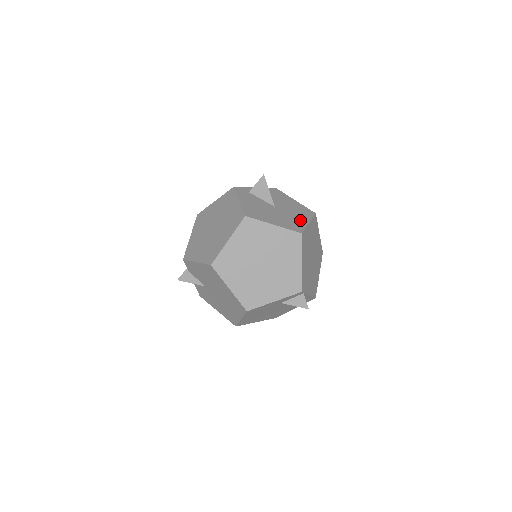
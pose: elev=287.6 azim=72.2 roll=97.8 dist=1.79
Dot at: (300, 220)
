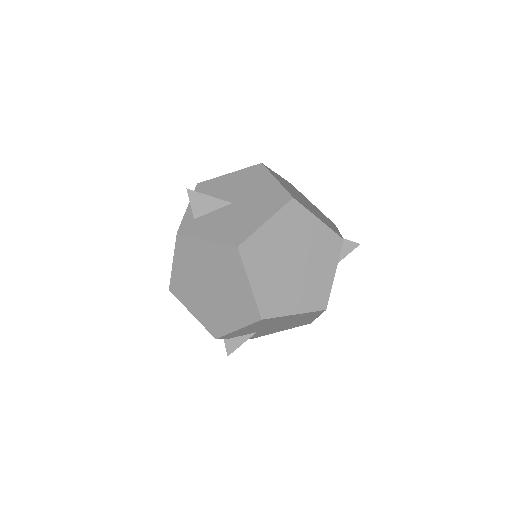
Dot at: (268, 187)
